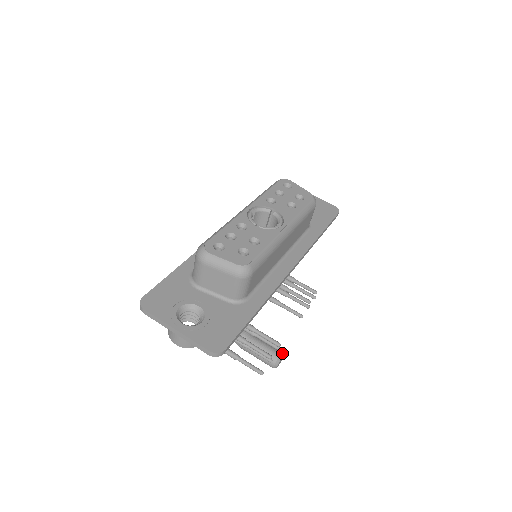
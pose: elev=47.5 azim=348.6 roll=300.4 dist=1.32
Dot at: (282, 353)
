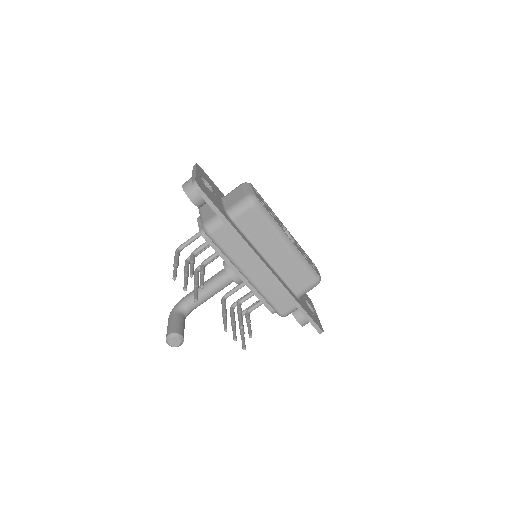
Dot at: (183, 340)
